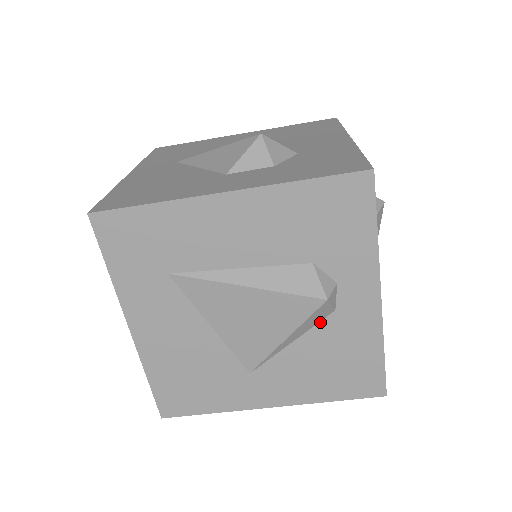
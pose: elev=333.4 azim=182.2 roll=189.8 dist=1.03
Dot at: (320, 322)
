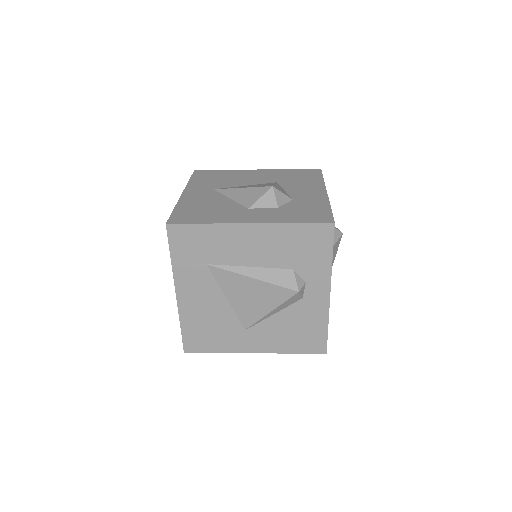
Dot at: (293, 304)
